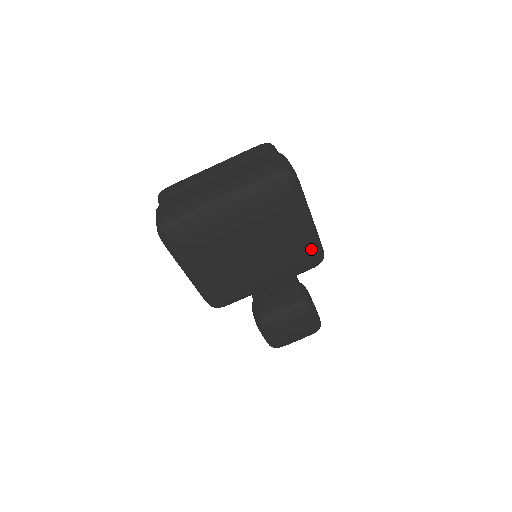
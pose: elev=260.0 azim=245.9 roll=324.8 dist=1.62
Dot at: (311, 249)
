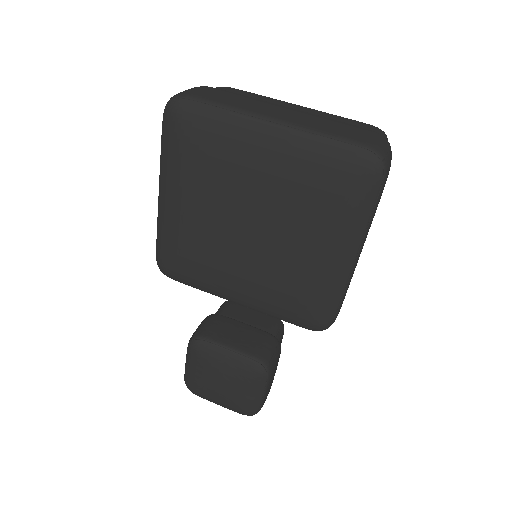
Dot at: (323, 298)
